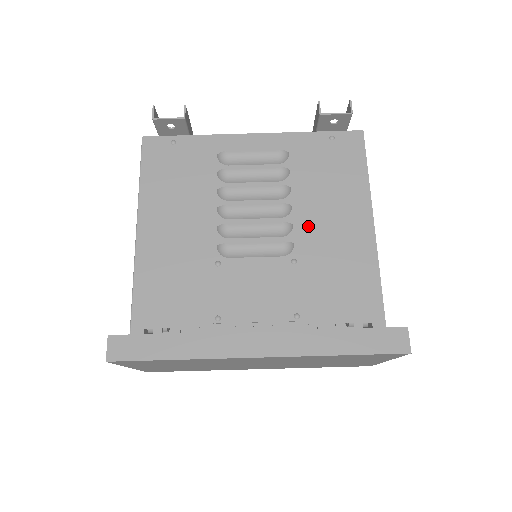
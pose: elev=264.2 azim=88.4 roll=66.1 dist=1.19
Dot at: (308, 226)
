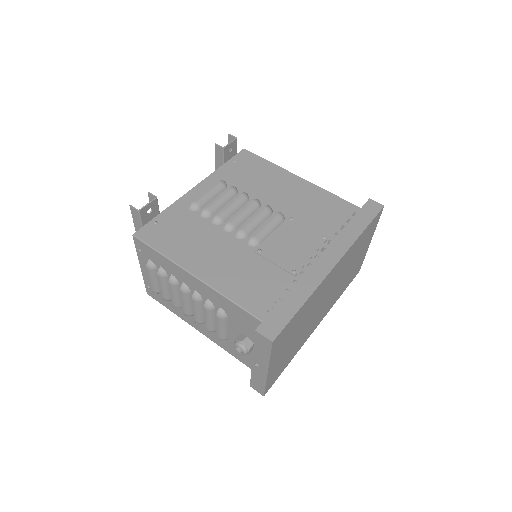
Dot at: (276, 201)
